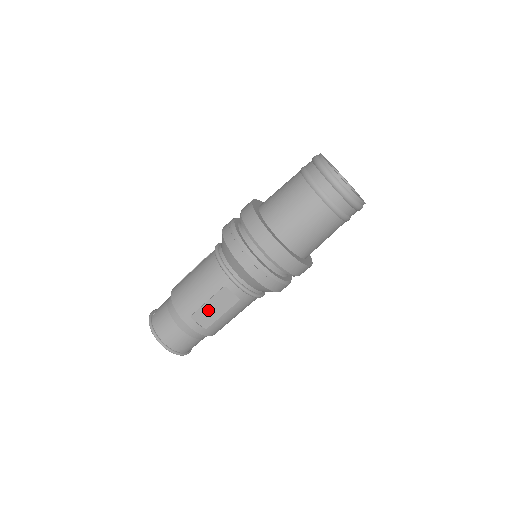
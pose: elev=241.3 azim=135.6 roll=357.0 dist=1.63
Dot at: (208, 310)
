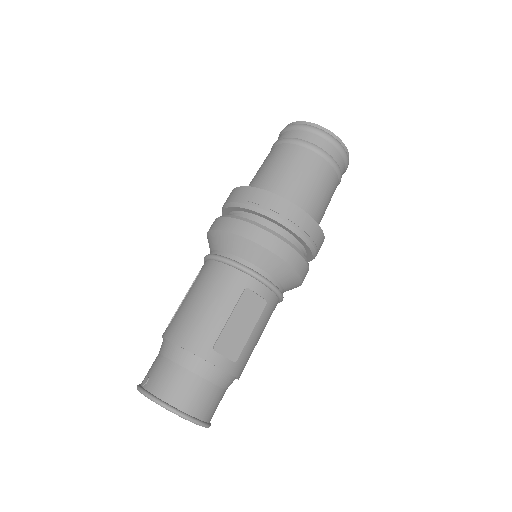
Dot at: (233, 330)
